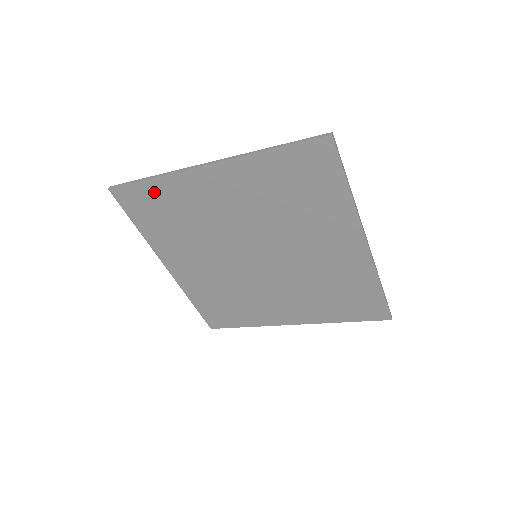
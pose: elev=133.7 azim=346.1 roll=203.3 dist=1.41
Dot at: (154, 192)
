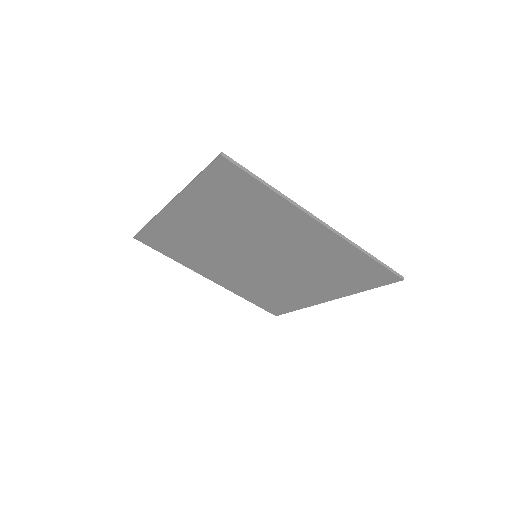
Dot at: (256, 192)
